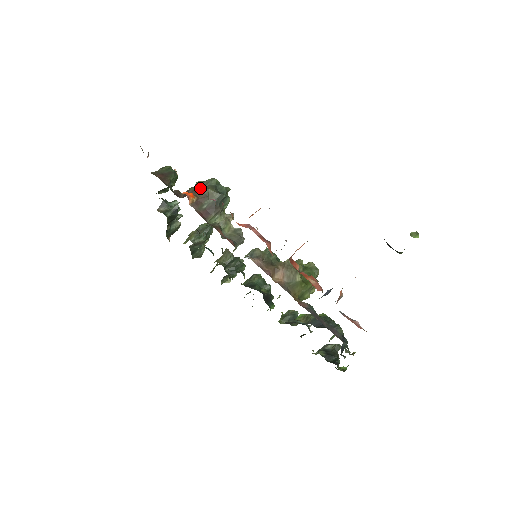
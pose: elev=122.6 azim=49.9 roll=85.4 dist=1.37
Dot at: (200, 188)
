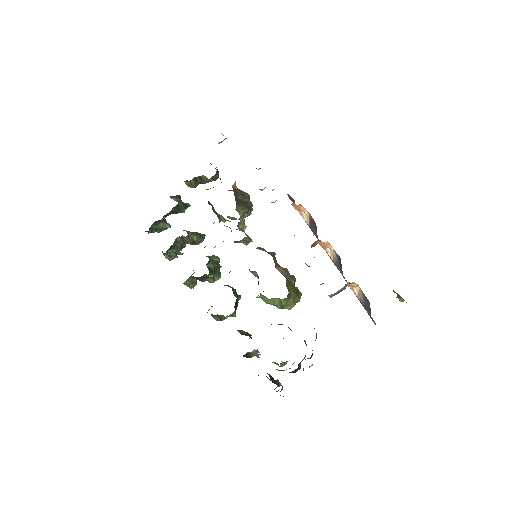
Dot at: occluded
